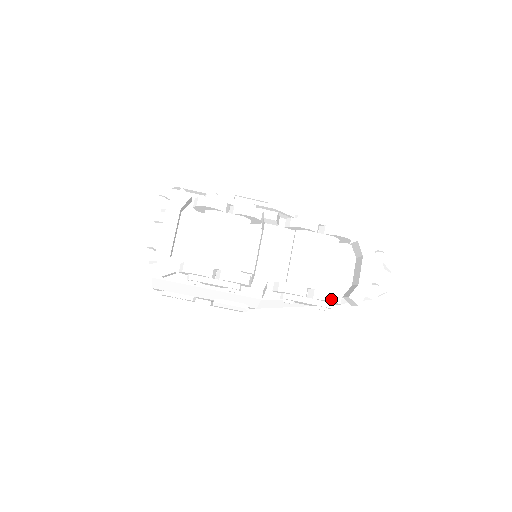
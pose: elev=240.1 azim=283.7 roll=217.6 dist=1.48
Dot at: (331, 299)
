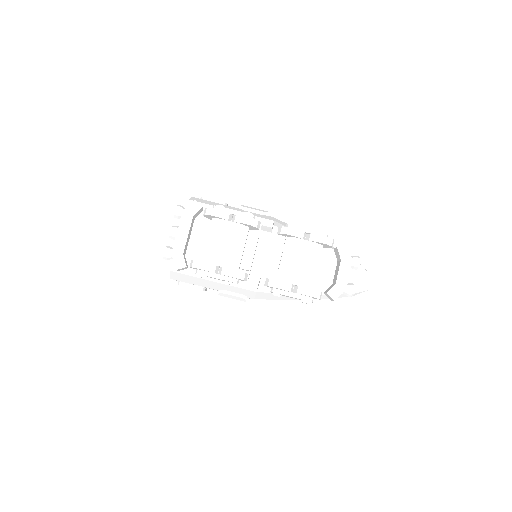
Dot at: (311, 294)
